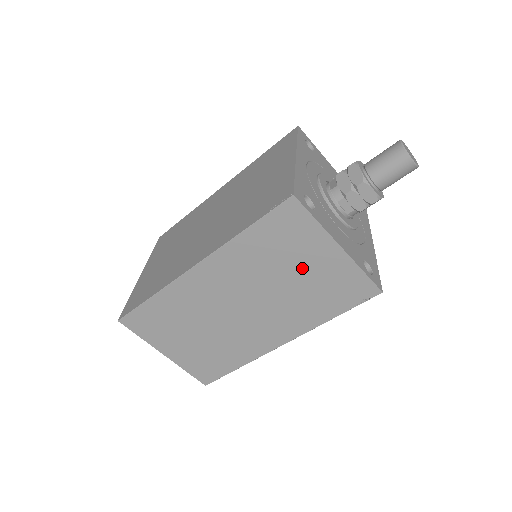
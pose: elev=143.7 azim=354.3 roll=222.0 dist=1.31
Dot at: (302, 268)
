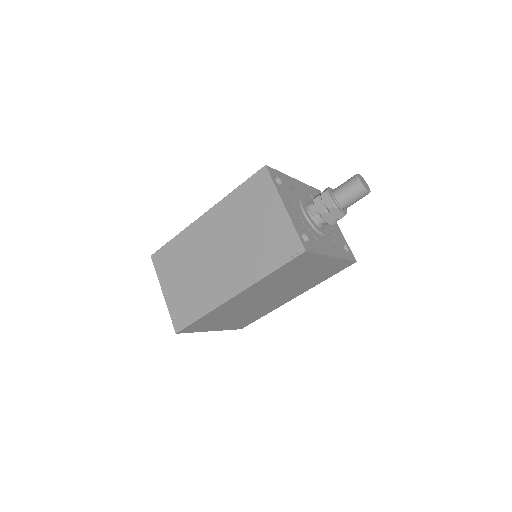
Dot at: (260, 222)
